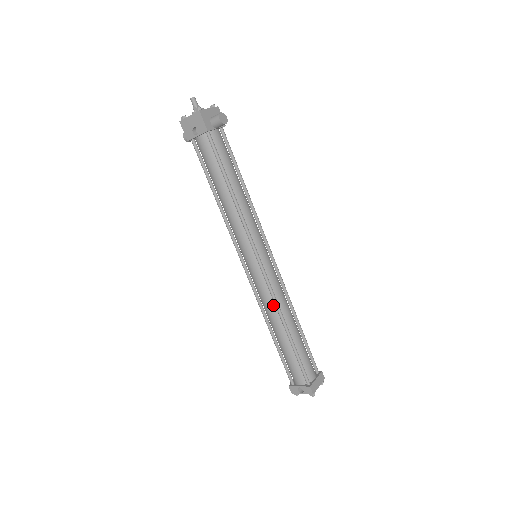
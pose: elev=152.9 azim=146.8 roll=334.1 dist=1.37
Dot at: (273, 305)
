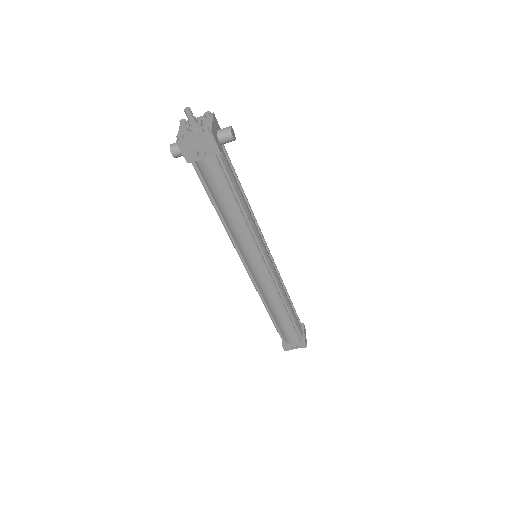
Dot at: (276, 294)
